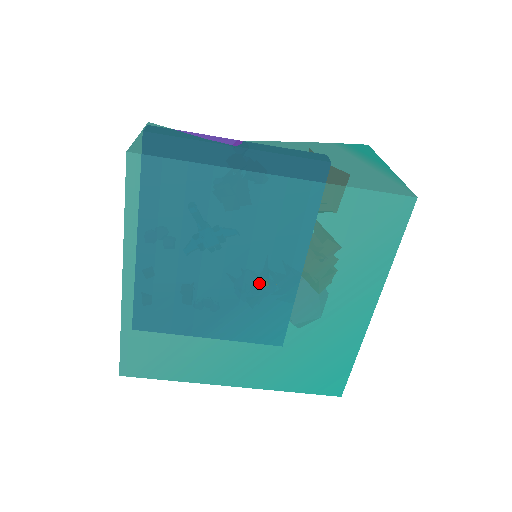
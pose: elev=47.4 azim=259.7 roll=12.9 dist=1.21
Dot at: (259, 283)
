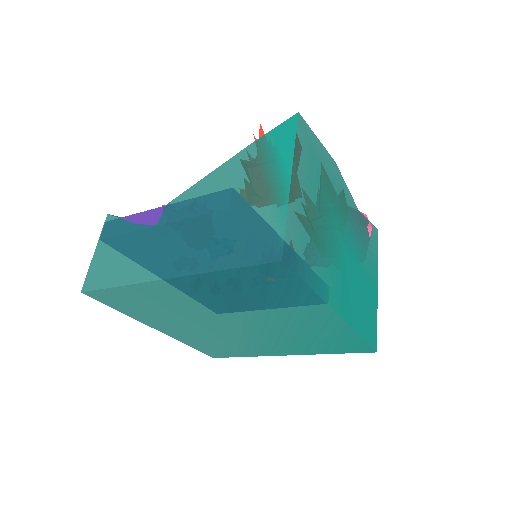
Dot at: (232, 319)
